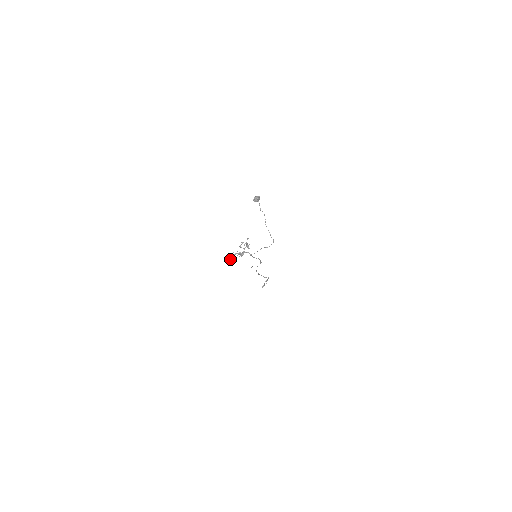
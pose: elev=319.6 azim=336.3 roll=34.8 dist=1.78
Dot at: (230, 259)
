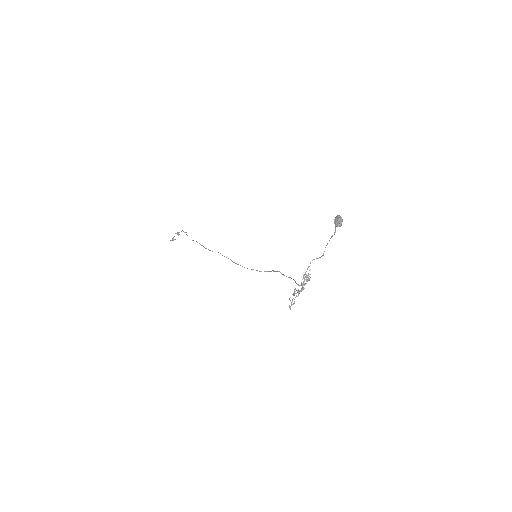
Dot at: occluded
